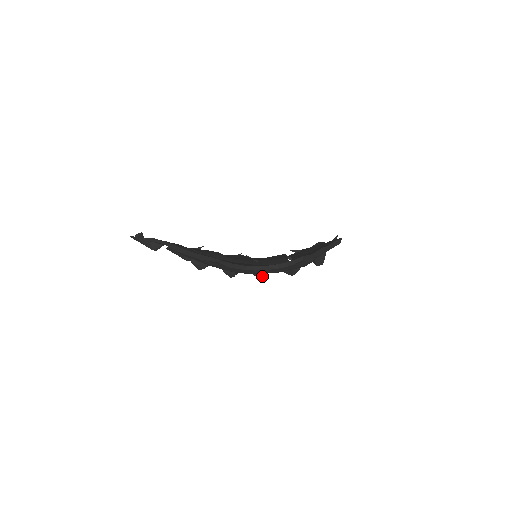
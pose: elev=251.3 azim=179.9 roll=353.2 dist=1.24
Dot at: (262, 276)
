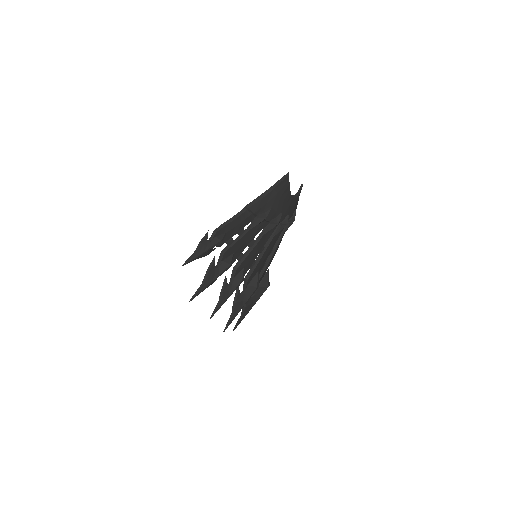
Dot at: (286, 222)
